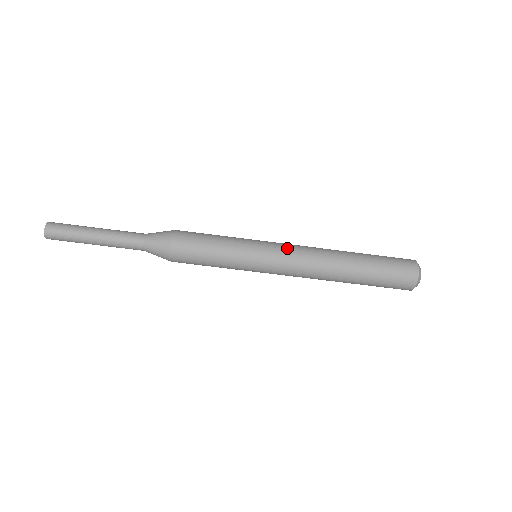
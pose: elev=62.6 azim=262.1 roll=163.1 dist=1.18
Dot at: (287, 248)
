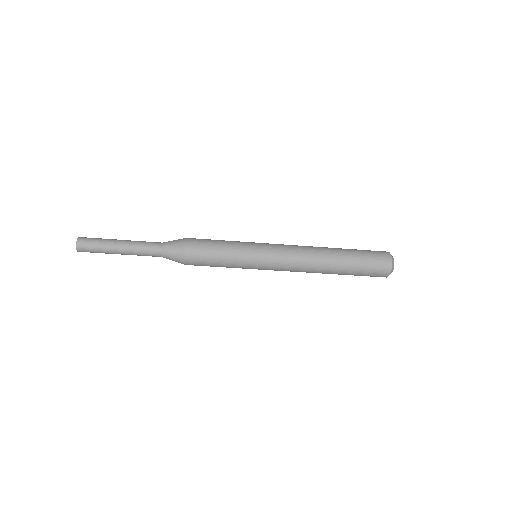
Dot at: (281, 262)
